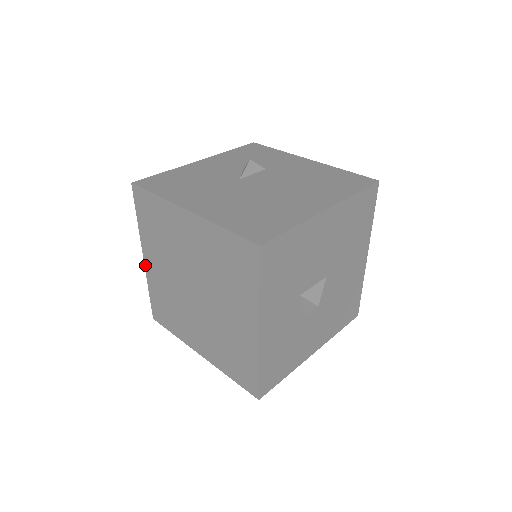
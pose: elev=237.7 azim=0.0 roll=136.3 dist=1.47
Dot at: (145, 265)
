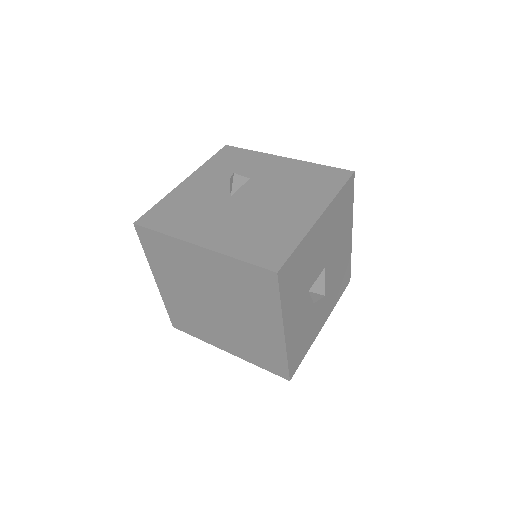
Dot at: (158, 287)
